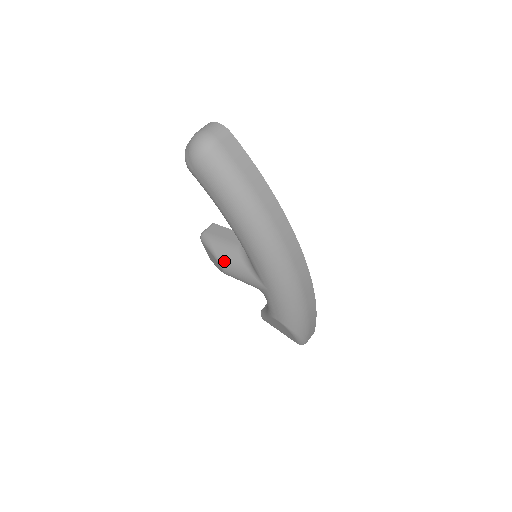
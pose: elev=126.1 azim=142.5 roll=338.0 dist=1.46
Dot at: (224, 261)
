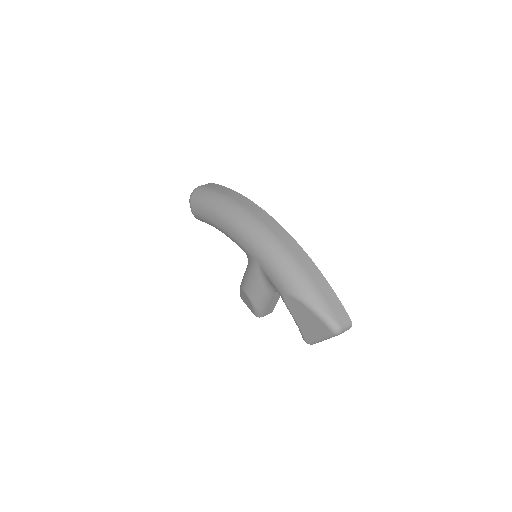
Dot at: (242, 282)
